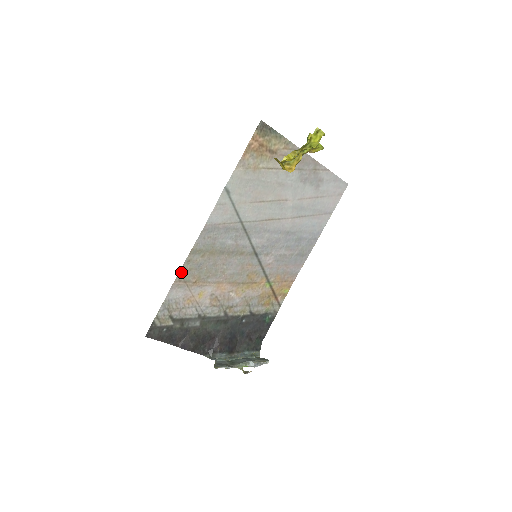
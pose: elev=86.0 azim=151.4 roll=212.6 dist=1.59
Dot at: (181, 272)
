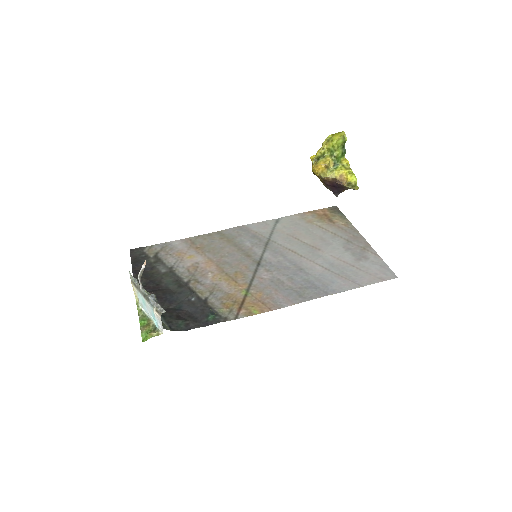
Dot at: (198, 237)
